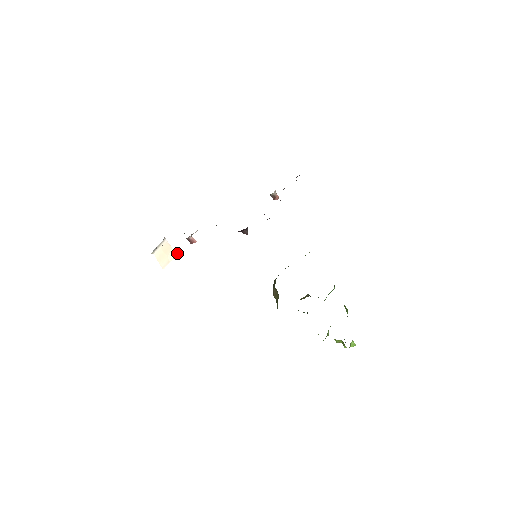
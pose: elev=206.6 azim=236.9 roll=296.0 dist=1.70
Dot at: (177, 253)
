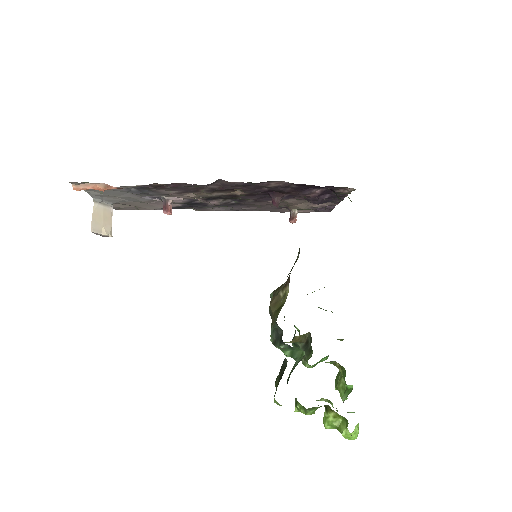
Dot at: (112, 236)
